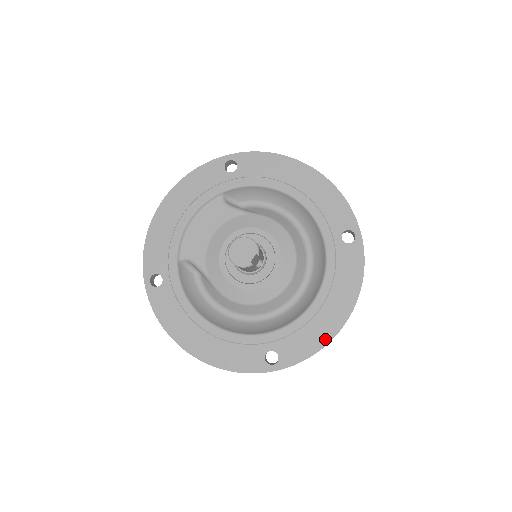
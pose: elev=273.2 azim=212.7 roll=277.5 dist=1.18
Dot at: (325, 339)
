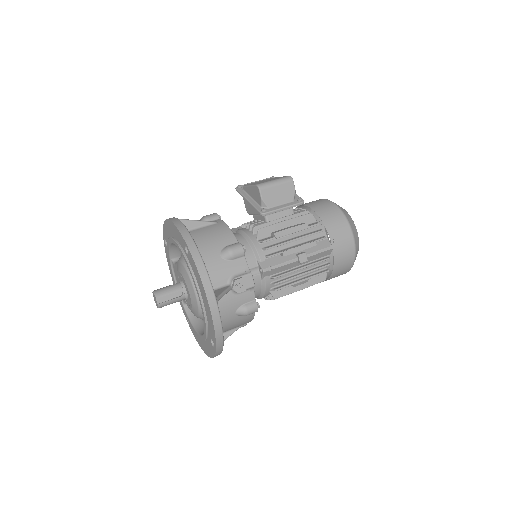
Dot at: (212, 321)
